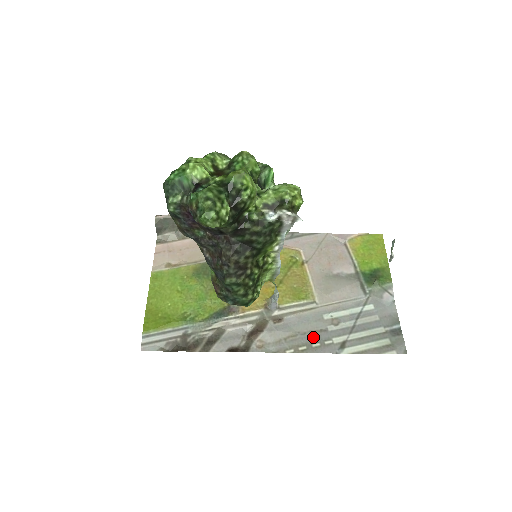
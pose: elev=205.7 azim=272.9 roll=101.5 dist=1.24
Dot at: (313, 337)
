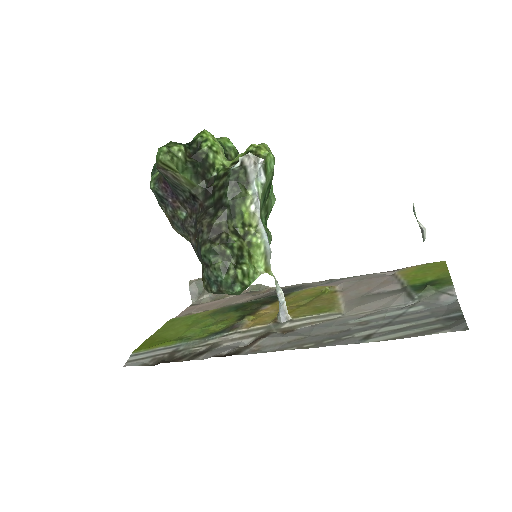
Dot at: (327, 336)
